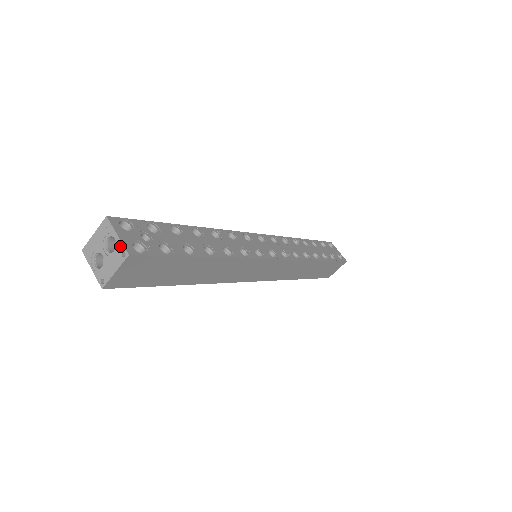
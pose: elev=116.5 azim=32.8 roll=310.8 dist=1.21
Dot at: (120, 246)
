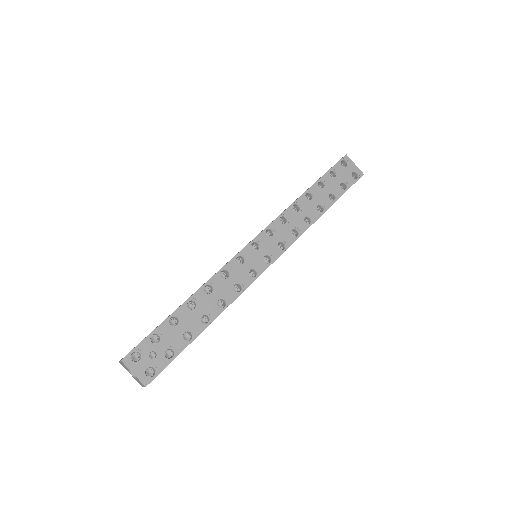
Dot at: (138, 380)
